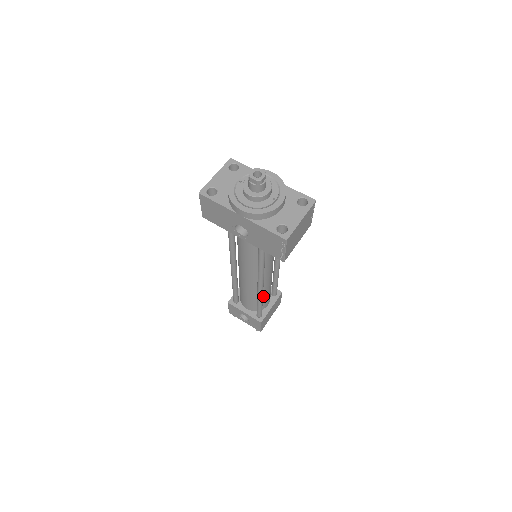
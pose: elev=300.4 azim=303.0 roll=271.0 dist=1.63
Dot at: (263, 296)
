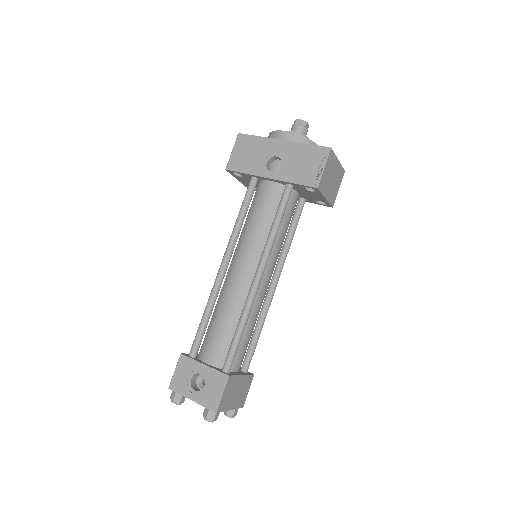
Dot at: (244, 330)
